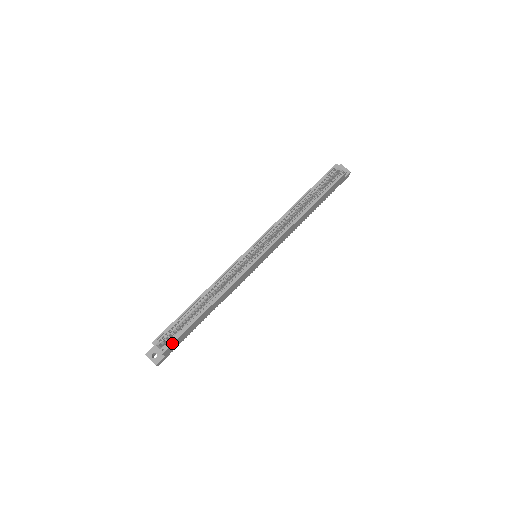
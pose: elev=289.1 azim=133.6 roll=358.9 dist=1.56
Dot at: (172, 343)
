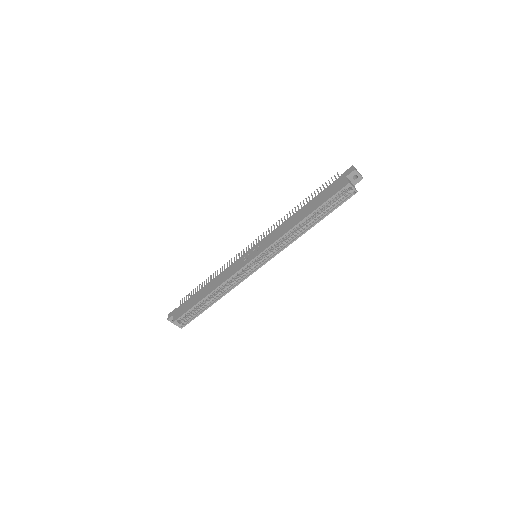
Dot at: (188, 323)
